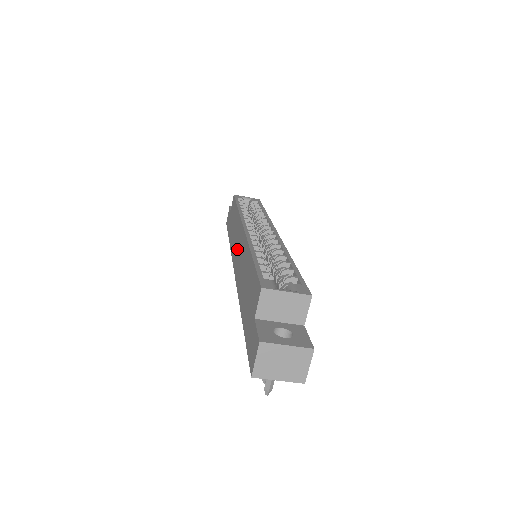
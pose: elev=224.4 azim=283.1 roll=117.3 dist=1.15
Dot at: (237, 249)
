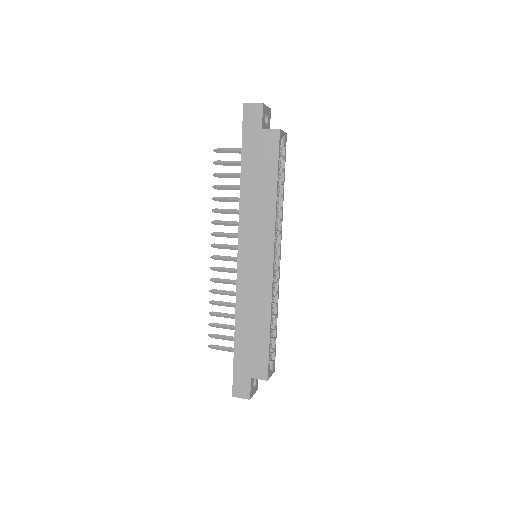
Dot at: (253, 255)
